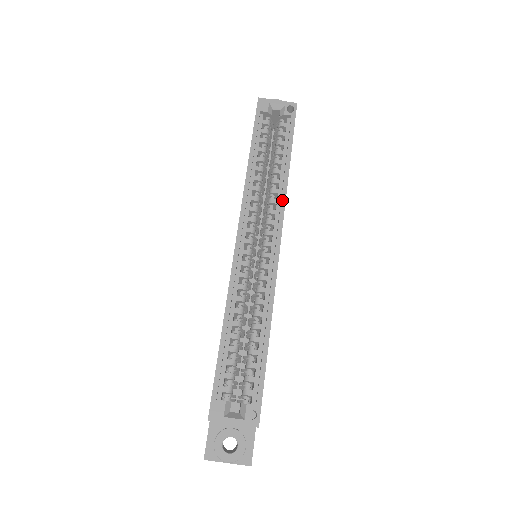
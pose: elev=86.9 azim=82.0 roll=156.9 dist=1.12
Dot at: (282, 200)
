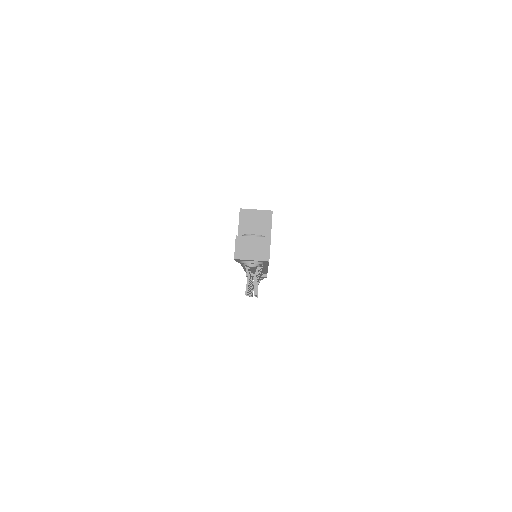
Dot at: occluded
